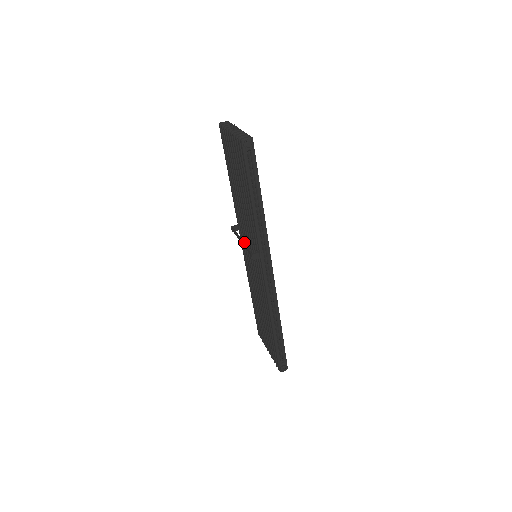
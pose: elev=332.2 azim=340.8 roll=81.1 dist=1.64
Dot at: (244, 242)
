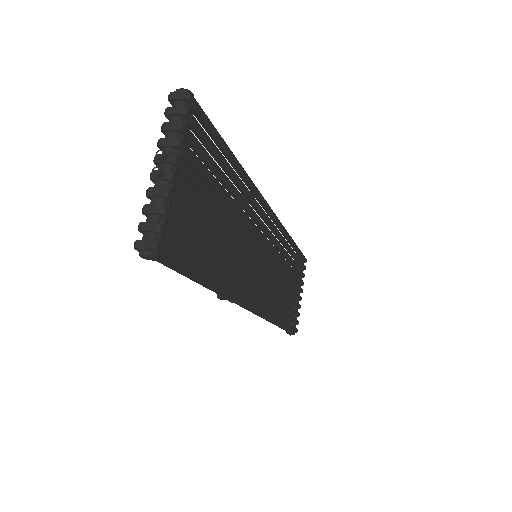
Dot at: occluded
